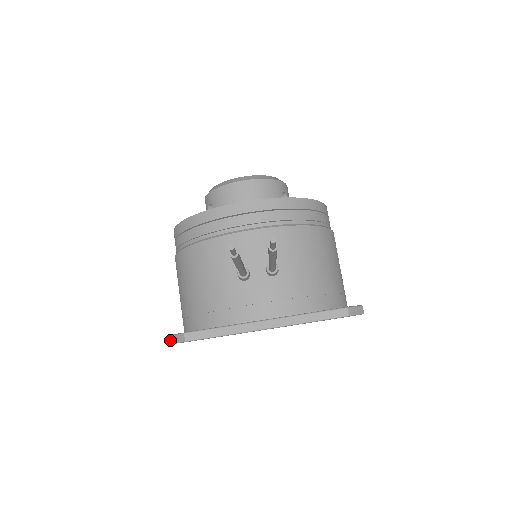
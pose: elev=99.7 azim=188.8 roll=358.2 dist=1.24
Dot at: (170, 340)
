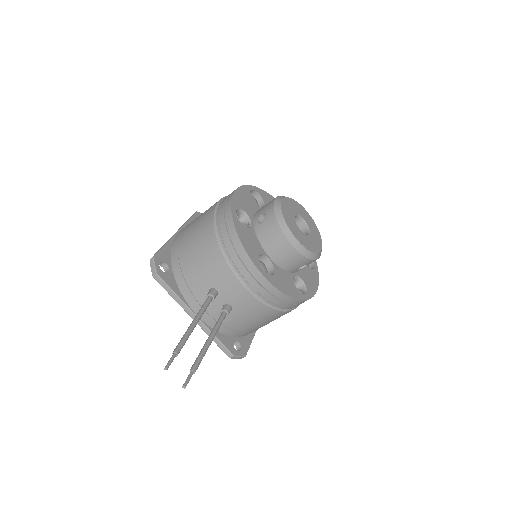
Dot at: (151, 259)
